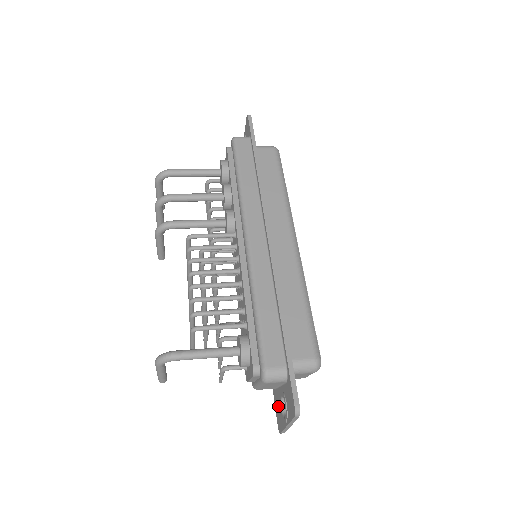
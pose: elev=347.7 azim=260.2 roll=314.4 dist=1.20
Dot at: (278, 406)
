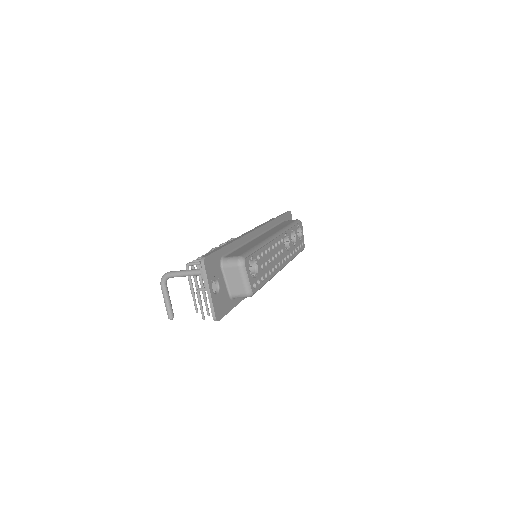
Dot at: occluded
